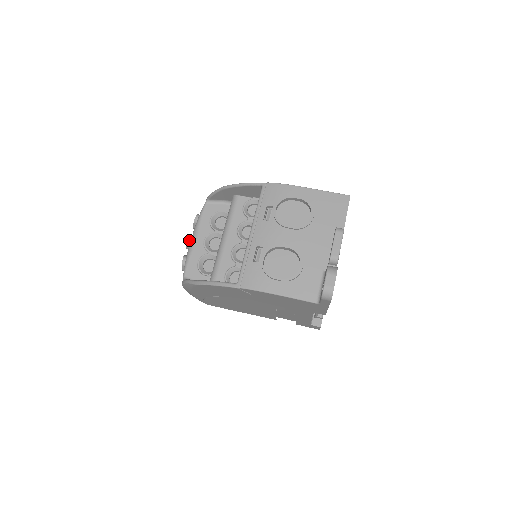
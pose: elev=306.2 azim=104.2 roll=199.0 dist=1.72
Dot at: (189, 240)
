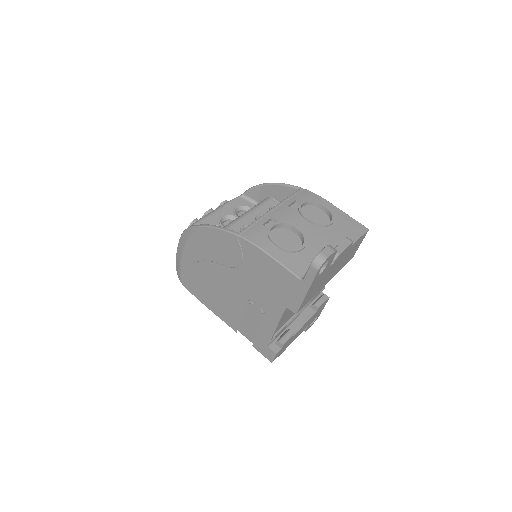
Dot at: (209, 211)
